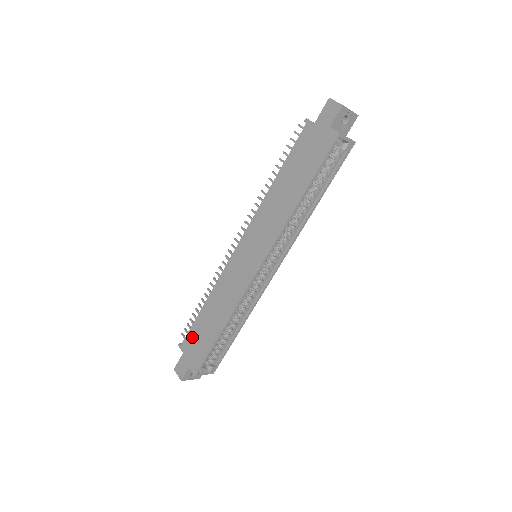
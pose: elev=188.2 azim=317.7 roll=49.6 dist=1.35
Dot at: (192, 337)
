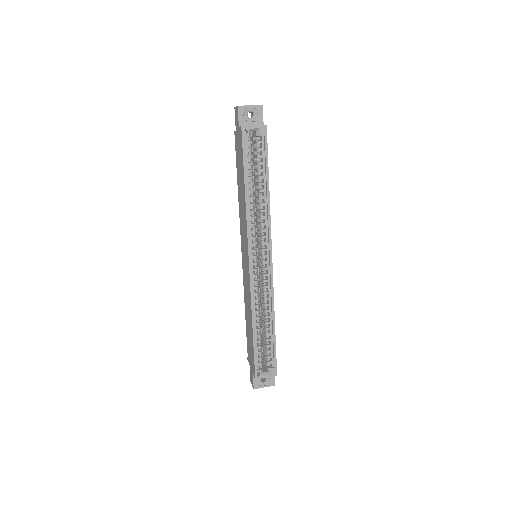
Dot at: (248, 347)
